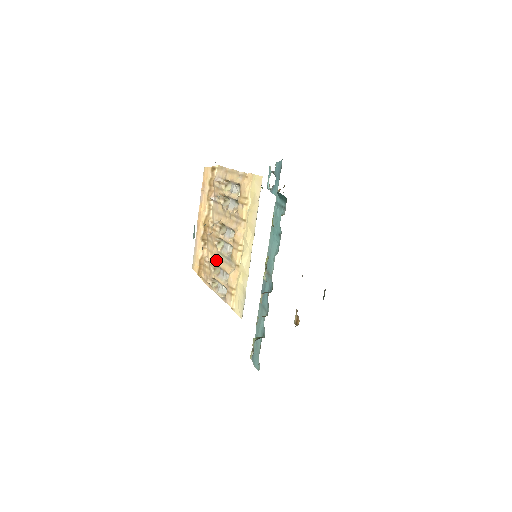
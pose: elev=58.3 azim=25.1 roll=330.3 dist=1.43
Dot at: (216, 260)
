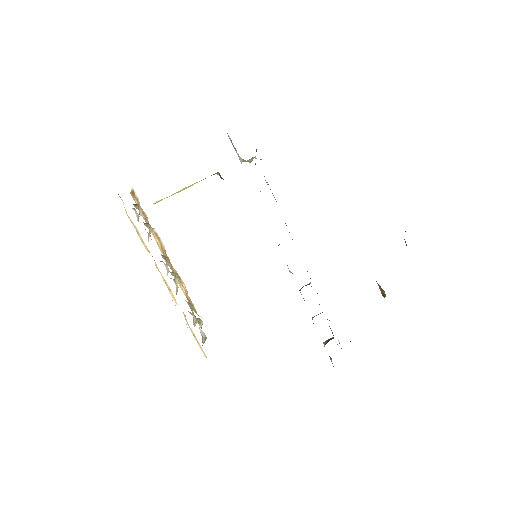
Dot at: occluded
